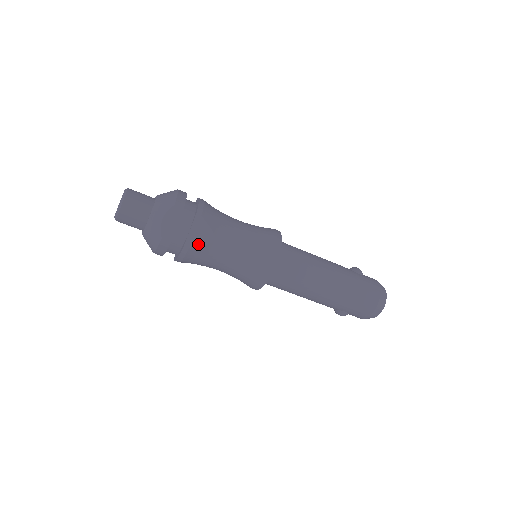
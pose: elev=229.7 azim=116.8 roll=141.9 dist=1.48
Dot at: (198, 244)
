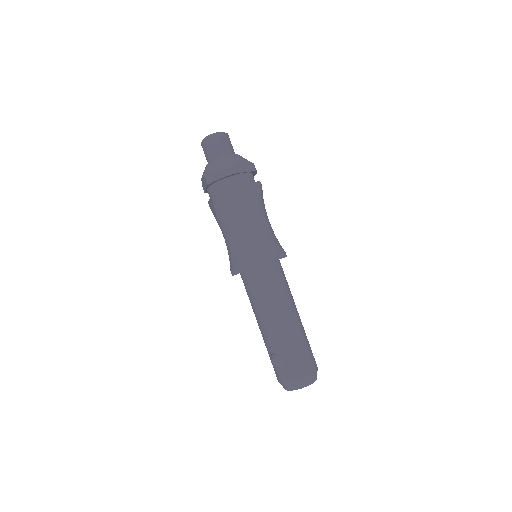
Dot at: (247, 194)
